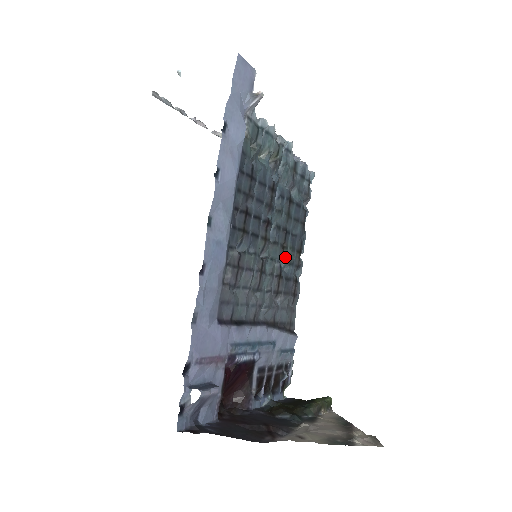
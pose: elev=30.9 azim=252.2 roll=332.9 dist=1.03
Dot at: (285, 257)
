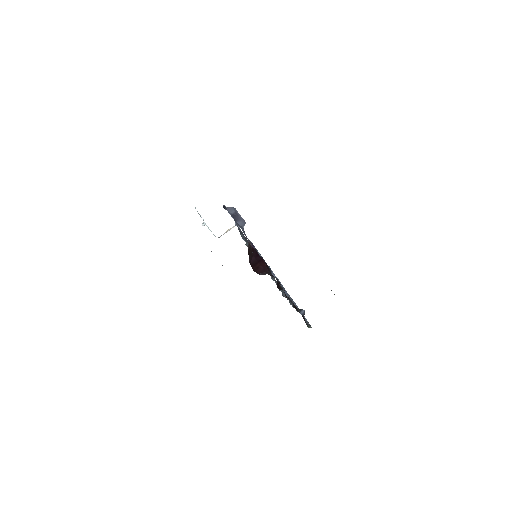
Dot at: occluded
